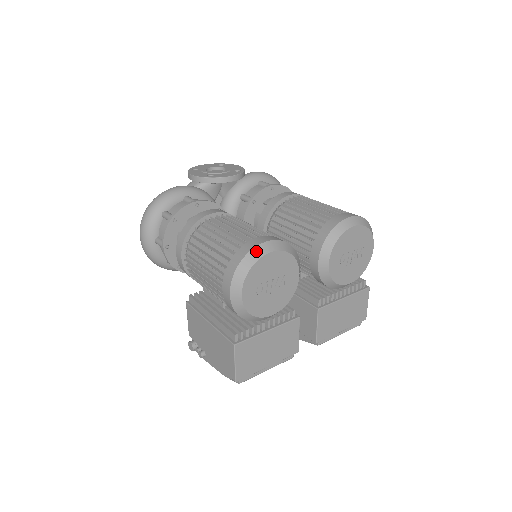
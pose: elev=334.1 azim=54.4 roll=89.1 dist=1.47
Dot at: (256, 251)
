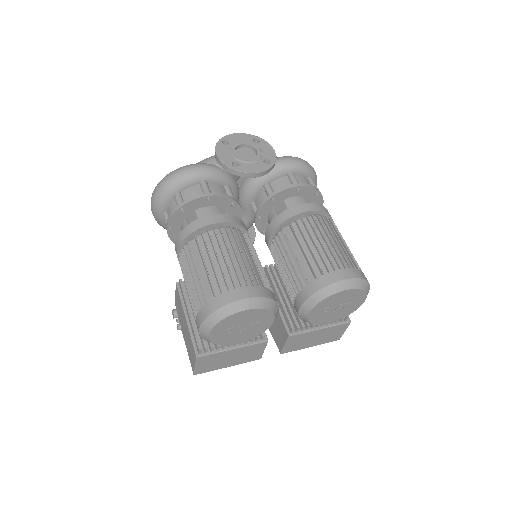
Dot at: (232, 306)
